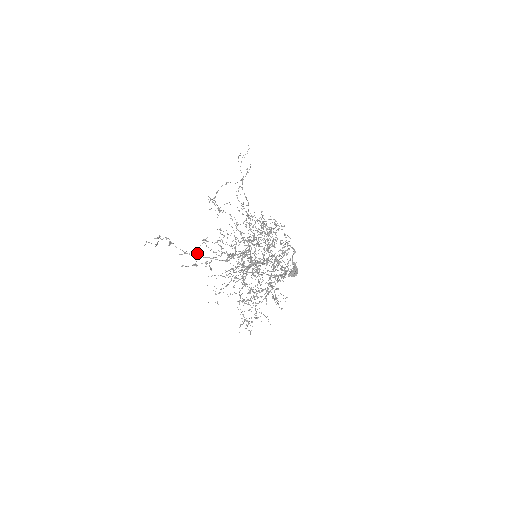
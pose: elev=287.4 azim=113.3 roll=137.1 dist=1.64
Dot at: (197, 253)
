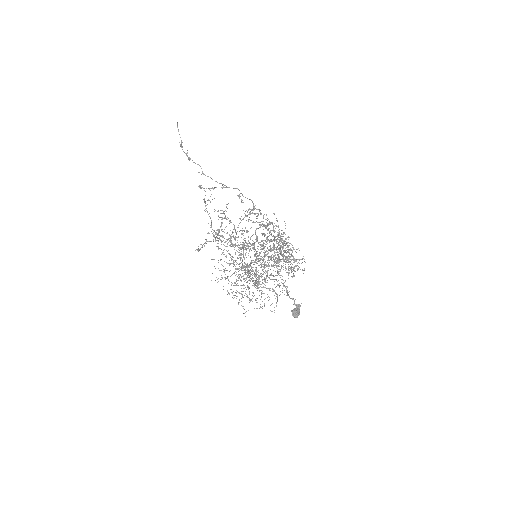
Dot at: (197, 249)
